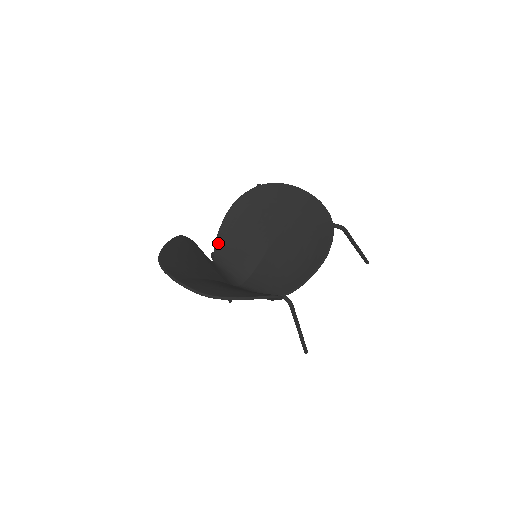
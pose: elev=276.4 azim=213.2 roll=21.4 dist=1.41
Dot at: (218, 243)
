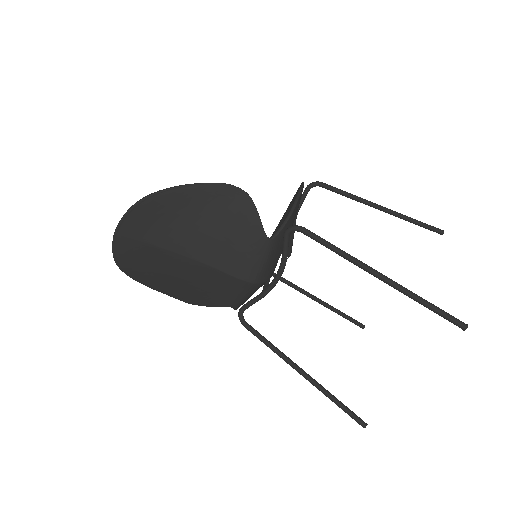
Dot at: occluded
